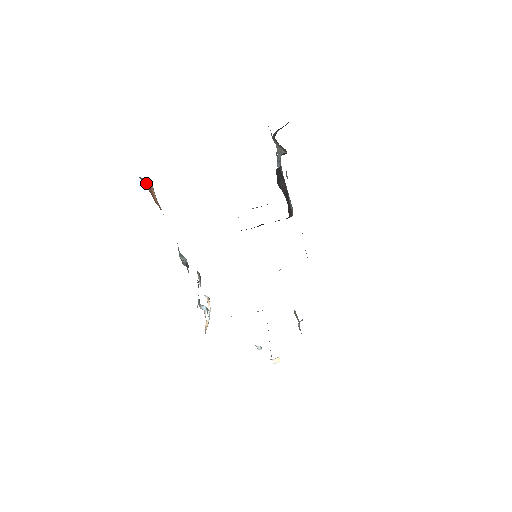
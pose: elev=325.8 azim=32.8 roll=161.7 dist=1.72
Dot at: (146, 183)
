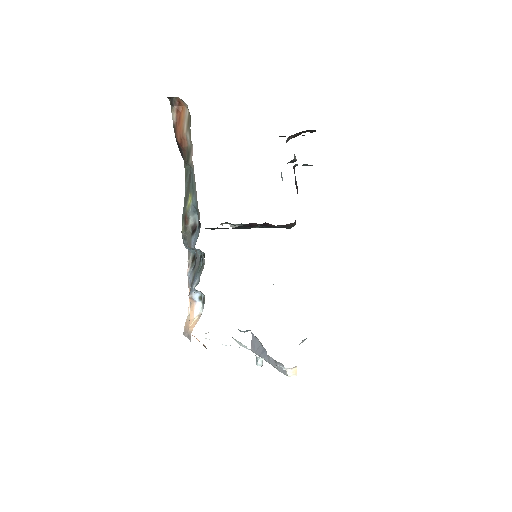
Dot at: (175, 111)
